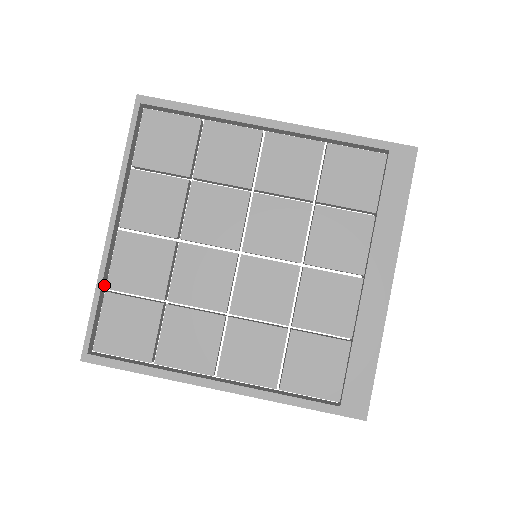
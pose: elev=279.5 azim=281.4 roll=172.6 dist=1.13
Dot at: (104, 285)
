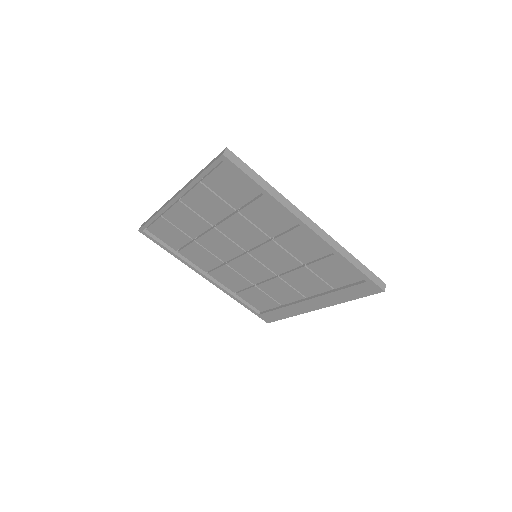
Dot at: occluded
